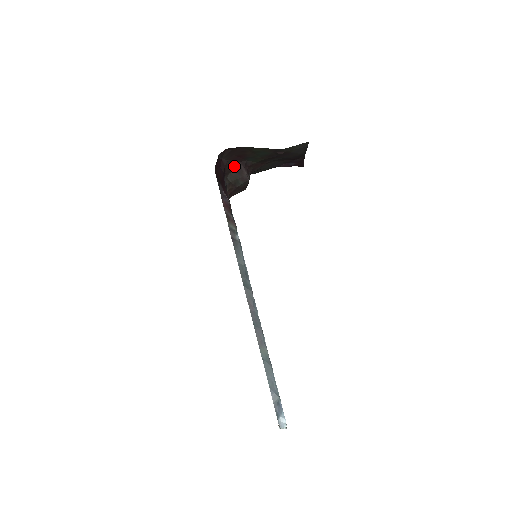
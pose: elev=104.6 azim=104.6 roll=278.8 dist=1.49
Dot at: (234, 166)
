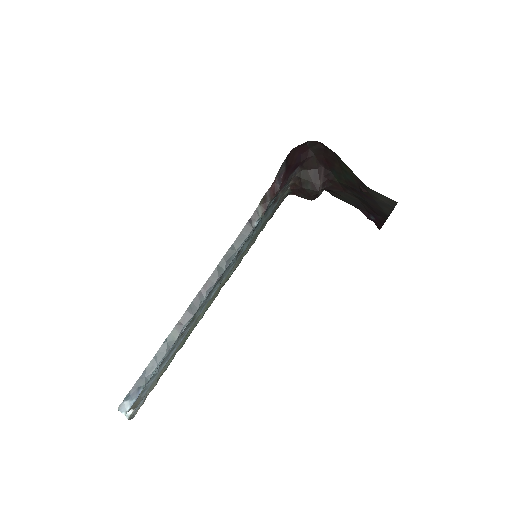
Dot at: (316, 167)
